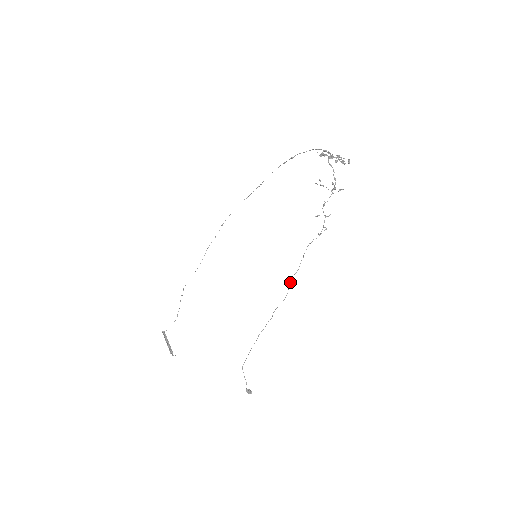
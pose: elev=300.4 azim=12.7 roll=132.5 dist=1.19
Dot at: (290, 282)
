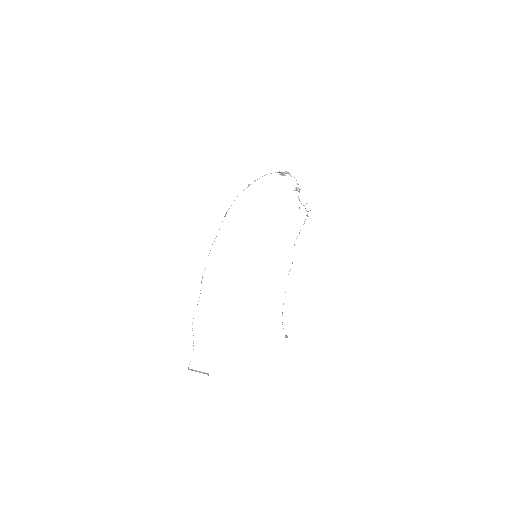
Dot at: occluded
